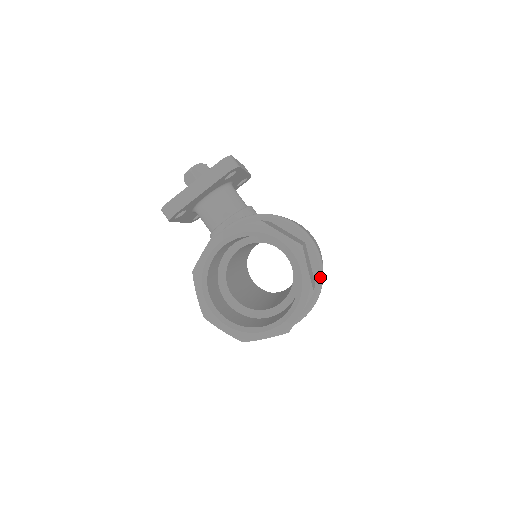
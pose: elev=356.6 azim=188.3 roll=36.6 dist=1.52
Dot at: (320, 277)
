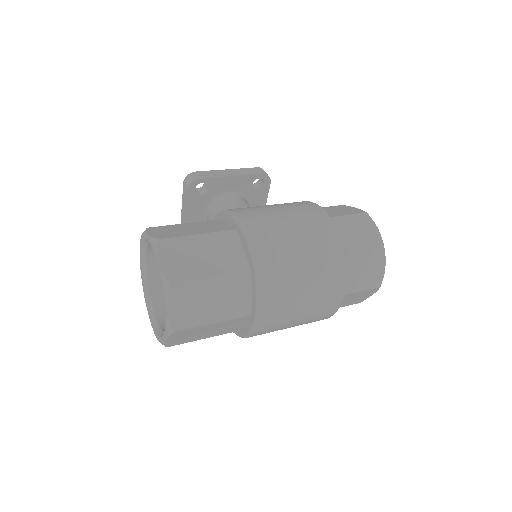
Dot at: (252, 263)
